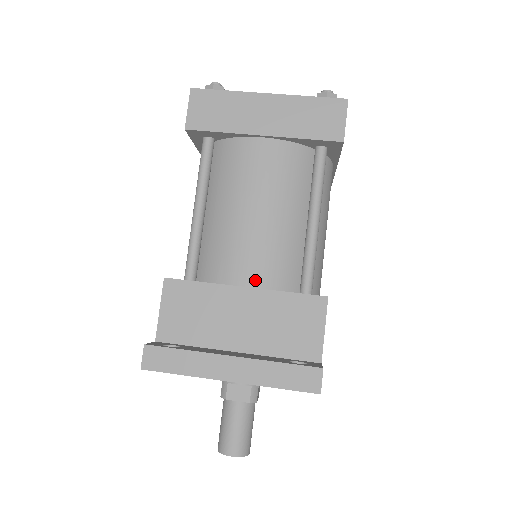
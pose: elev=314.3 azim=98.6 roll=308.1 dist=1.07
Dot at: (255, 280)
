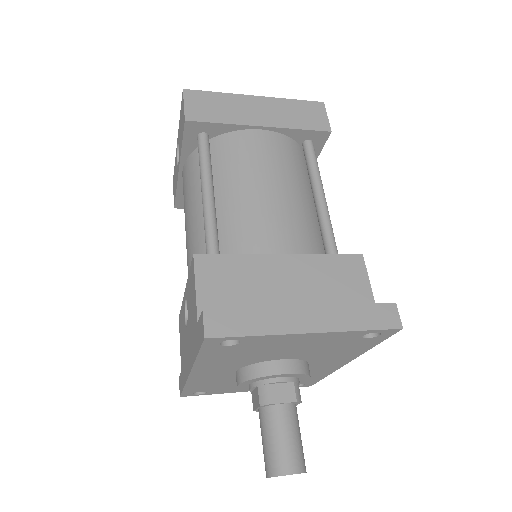
Dot at: (289, 248)
